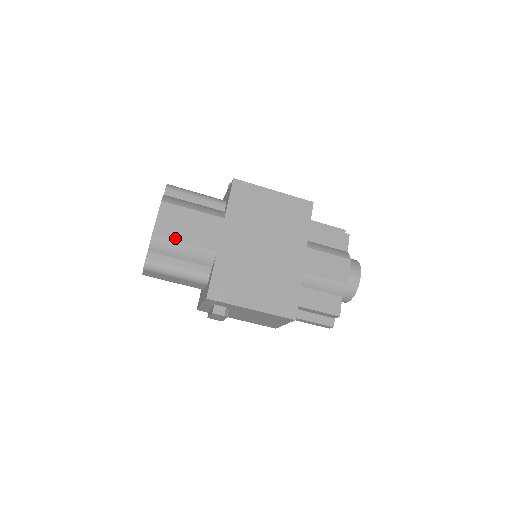
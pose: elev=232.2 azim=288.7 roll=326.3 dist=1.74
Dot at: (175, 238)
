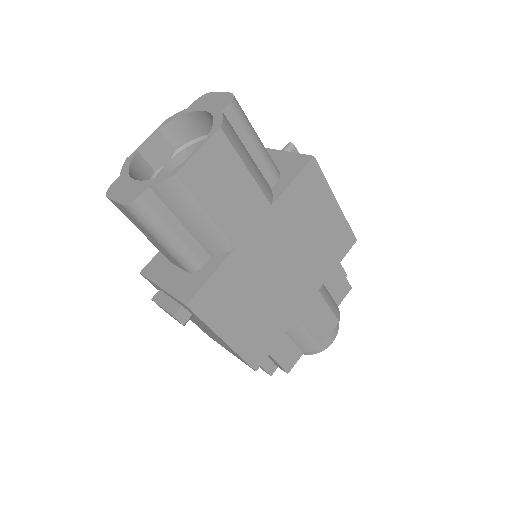
Dot at: (202, 197)
